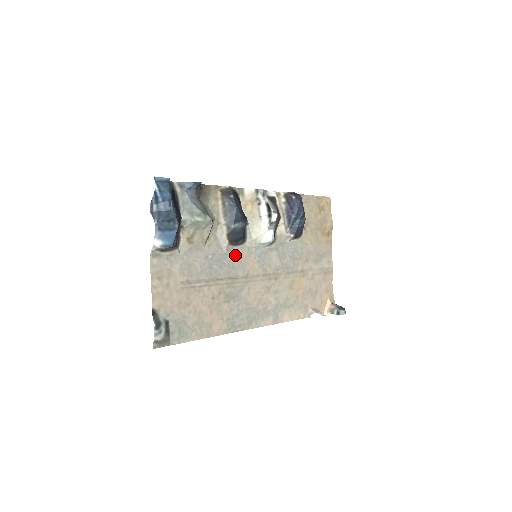
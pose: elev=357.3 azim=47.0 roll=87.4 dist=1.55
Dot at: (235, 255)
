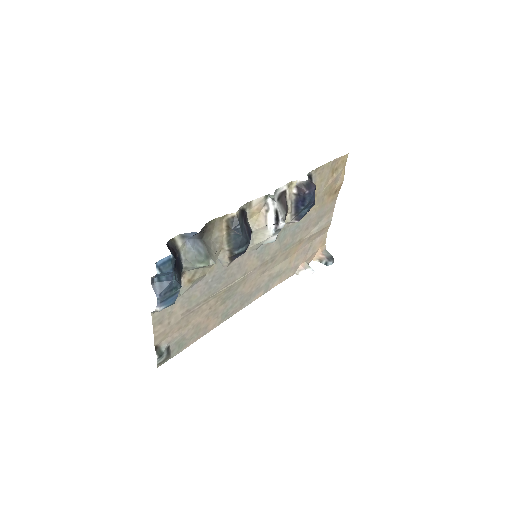
Dot at: (235, 265)
